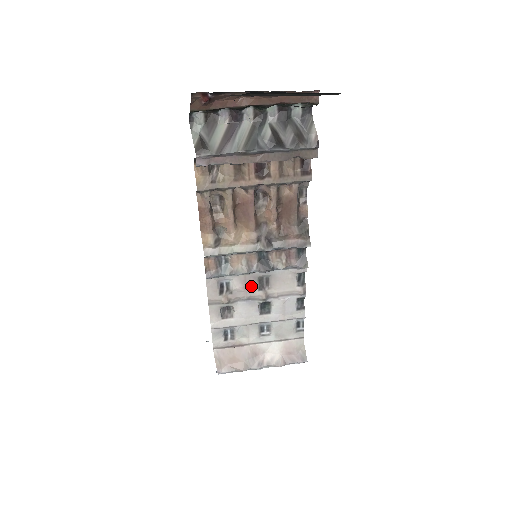
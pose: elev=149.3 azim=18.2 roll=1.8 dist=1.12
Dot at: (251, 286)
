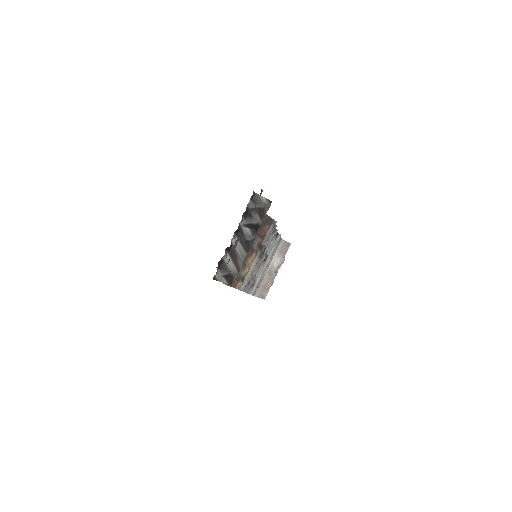
Dot at: (258, 264)
